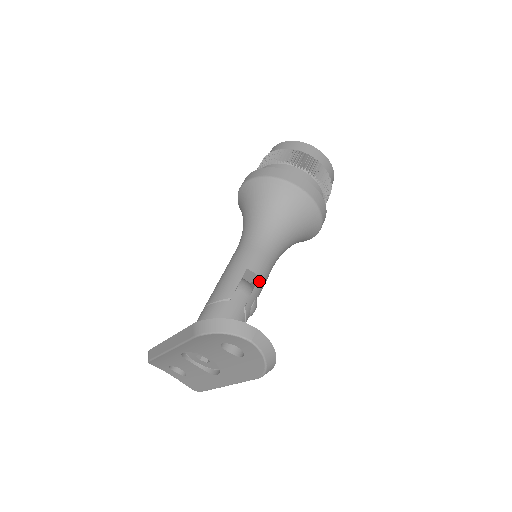
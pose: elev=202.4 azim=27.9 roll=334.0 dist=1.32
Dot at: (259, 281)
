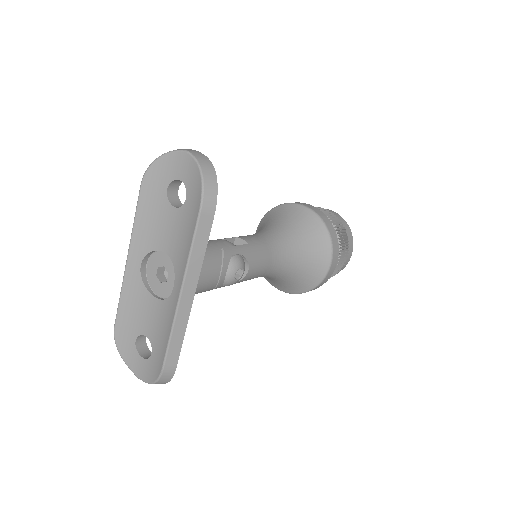
Dot at: (247, 246)
